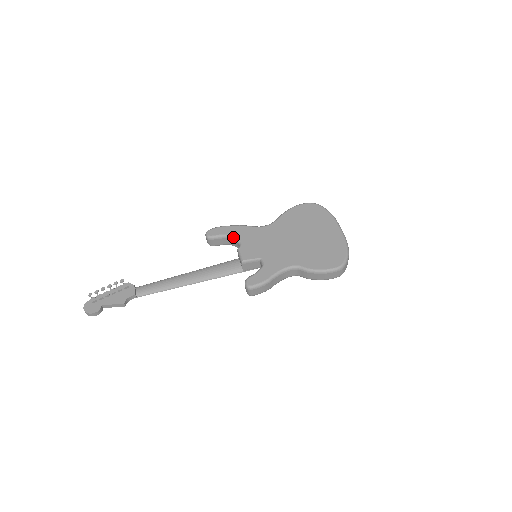
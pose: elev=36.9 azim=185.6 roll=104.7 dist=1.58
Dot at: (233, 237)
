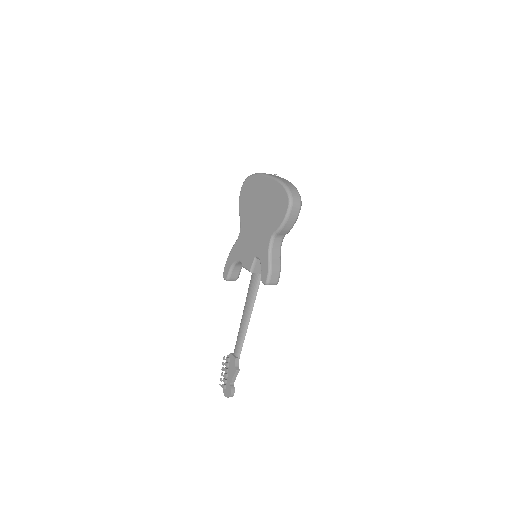
Dot at: (234, 263)
